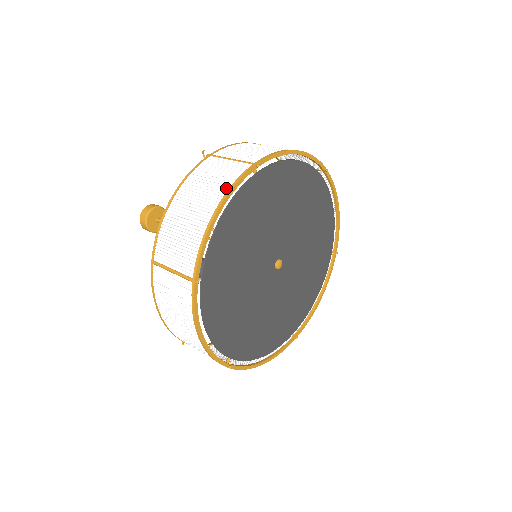
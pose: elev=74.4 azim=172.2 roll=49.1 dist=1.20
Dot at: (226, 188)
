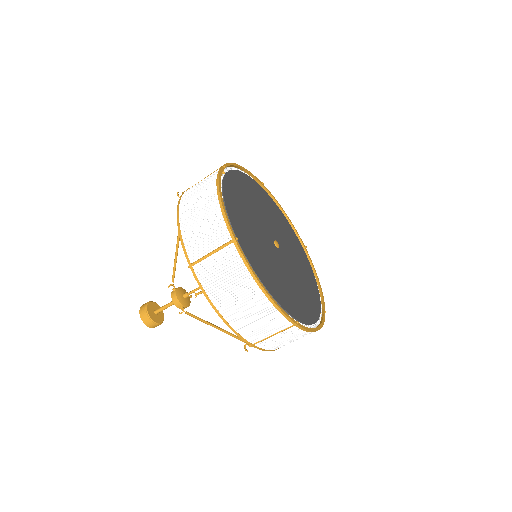
Dot at: (214, 181)
